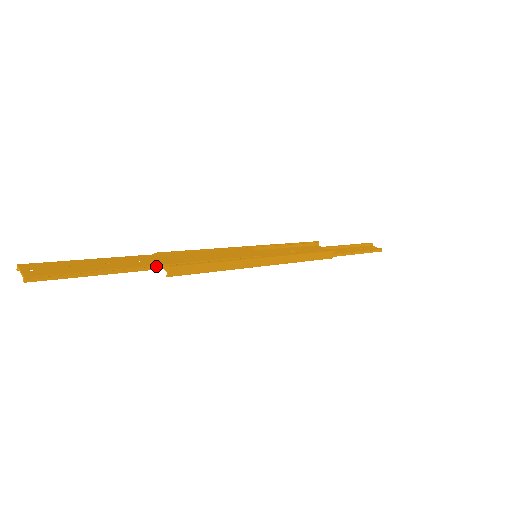
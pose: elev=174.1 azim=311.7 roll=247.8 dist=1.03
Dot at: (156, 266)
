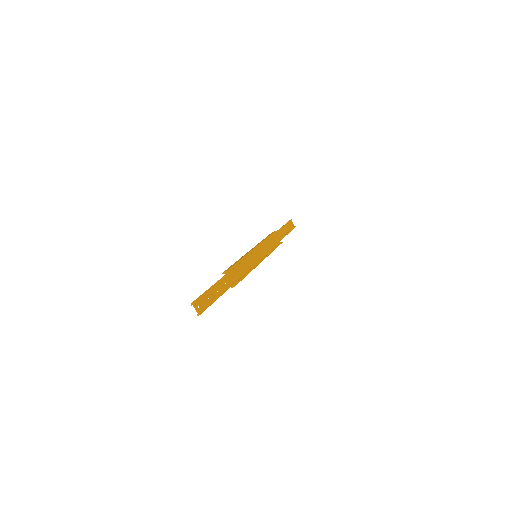
Dot at: occluded
